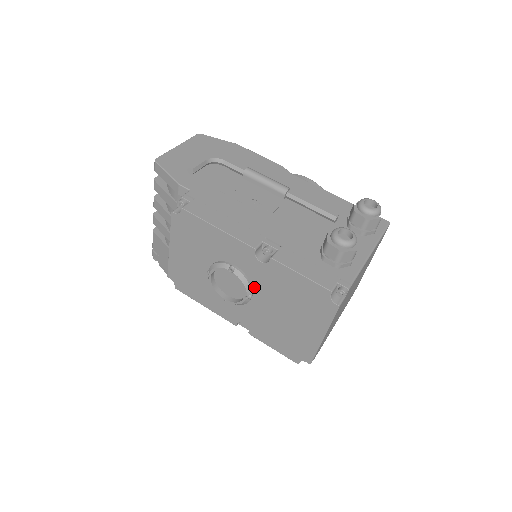
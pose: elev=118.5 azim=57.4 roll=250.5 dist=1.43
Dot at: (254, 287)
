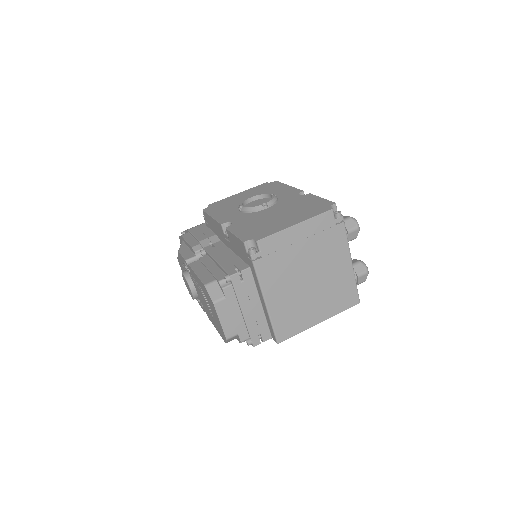
Dot at: (275, 205)
